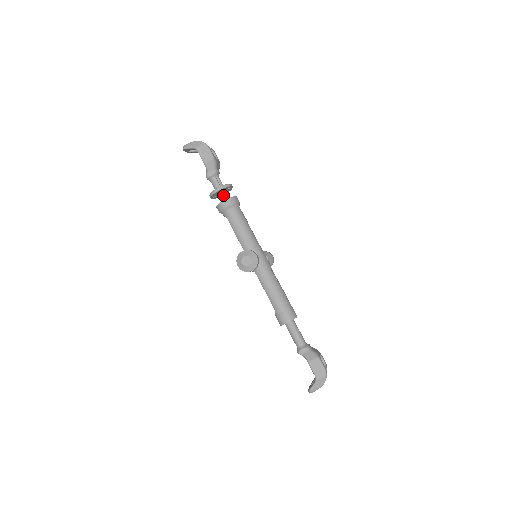
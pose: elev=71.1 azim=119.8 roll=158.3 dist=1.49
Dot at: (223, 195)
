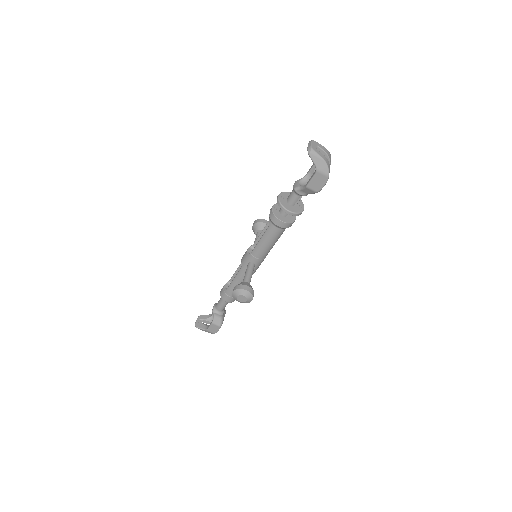
Dot at: occluded
